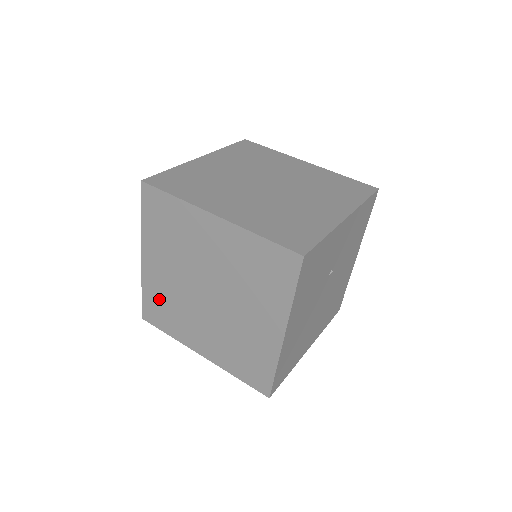
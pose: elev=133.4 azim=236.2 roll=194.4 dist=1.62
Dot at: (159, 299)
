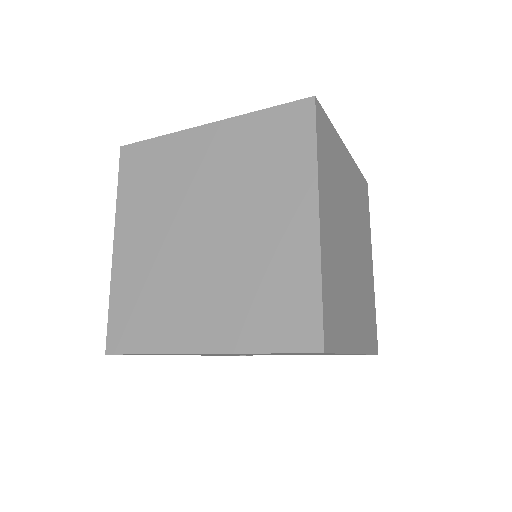
Dot at: occluded
